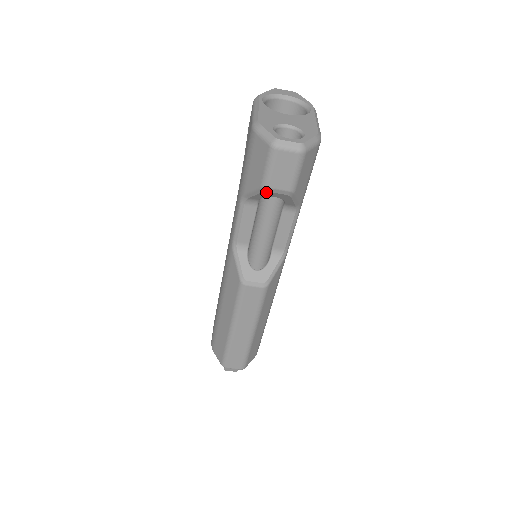
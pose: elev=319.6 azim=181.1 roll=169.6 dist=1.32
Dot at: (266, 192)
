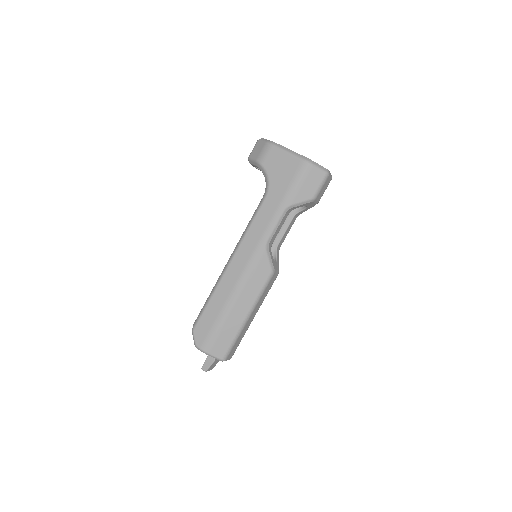
Dot at: (311, 202)
